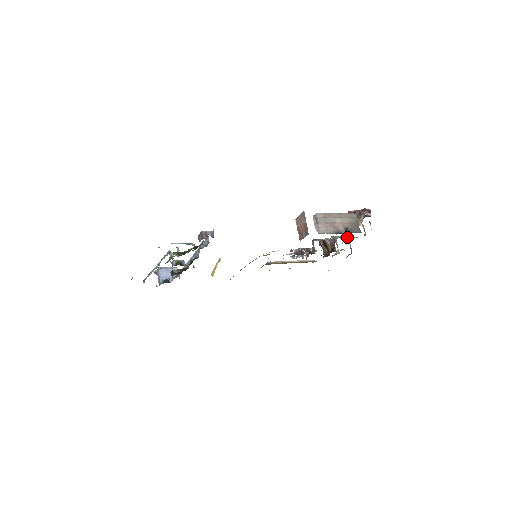
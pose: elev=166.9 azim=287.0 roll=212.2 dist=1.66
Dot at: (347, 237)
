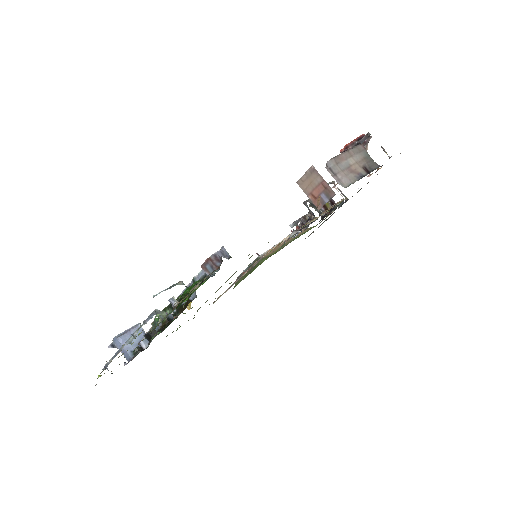
Dot at: (332, 183)
